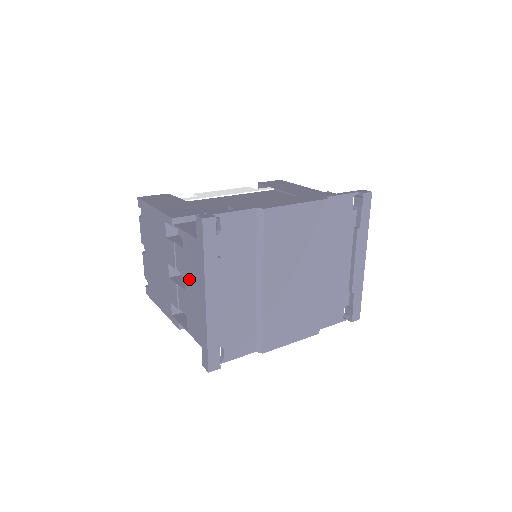
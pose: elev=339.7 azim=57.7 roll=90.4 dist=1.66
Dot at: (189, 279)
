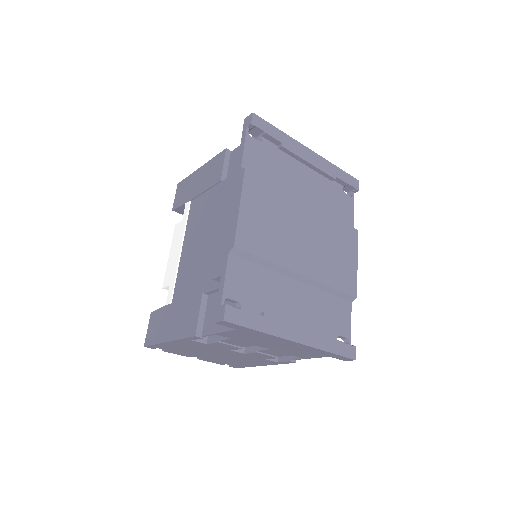
Dot at: (263, 345)
